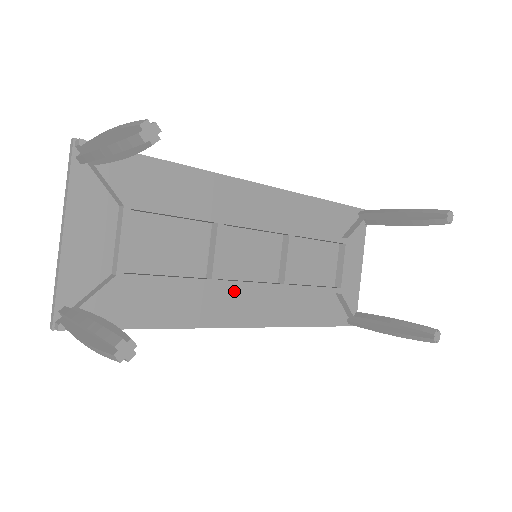
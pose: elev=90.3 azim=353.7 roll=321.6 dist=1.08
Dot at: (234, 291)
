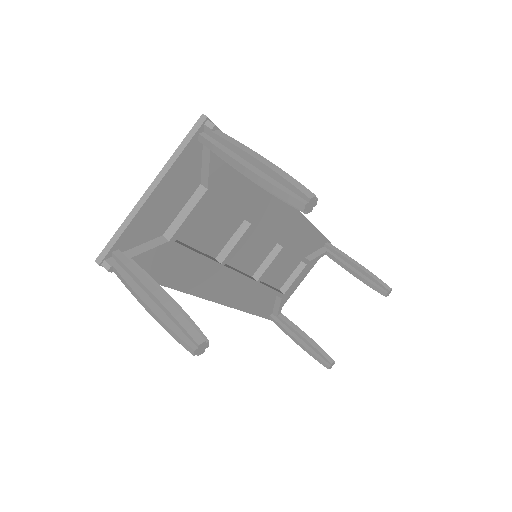
Dot at: (225, 274)
